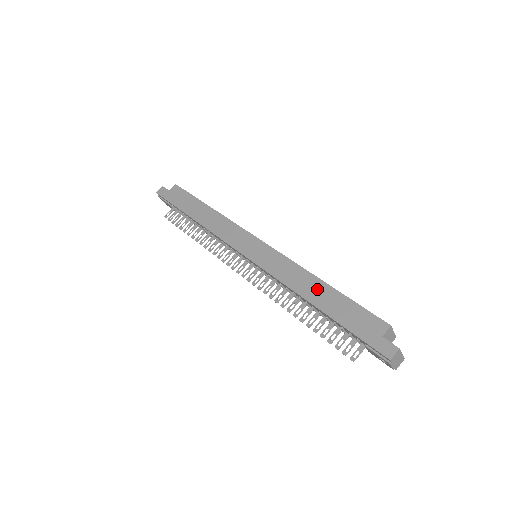
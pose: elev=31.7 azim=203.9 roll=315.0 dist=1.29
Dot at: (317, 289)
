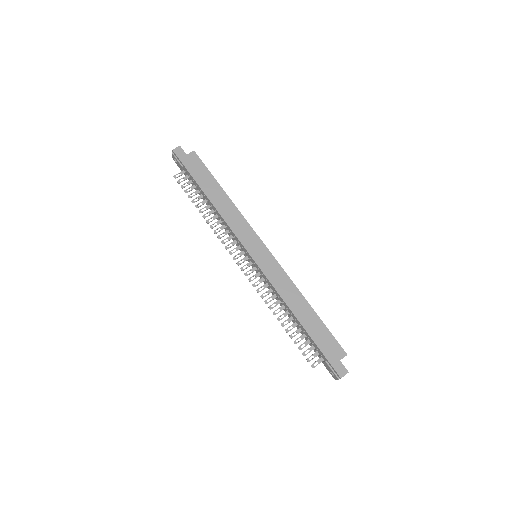
Dot at: (304, 309)
